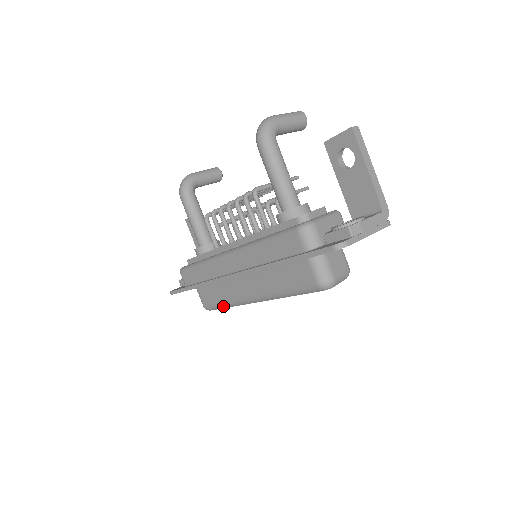
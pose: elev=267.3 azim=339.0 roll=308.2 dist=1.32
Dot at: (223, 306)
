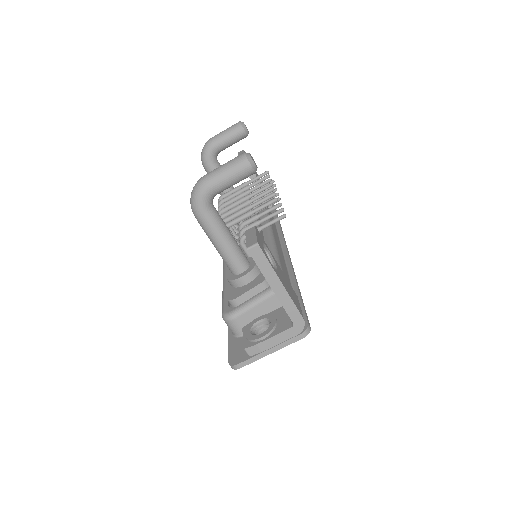
Dot at: occluded
